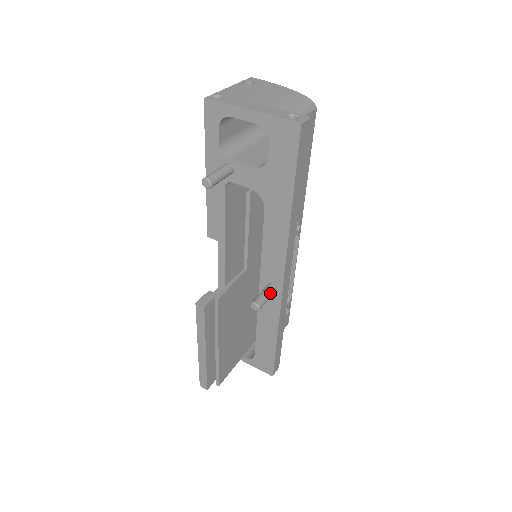
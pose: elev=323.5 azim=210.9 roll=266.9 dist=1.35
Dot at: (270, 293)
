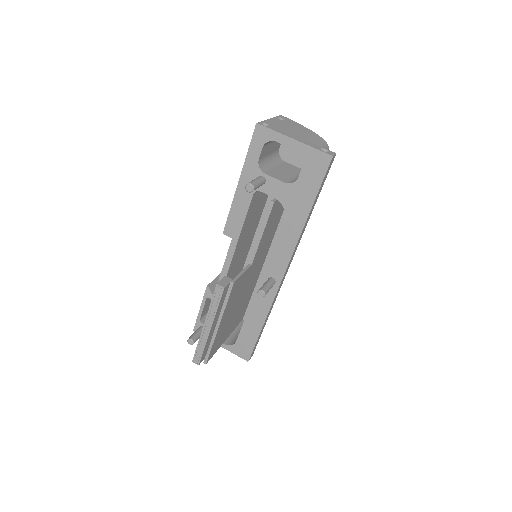
Dot at: (272, 285)
